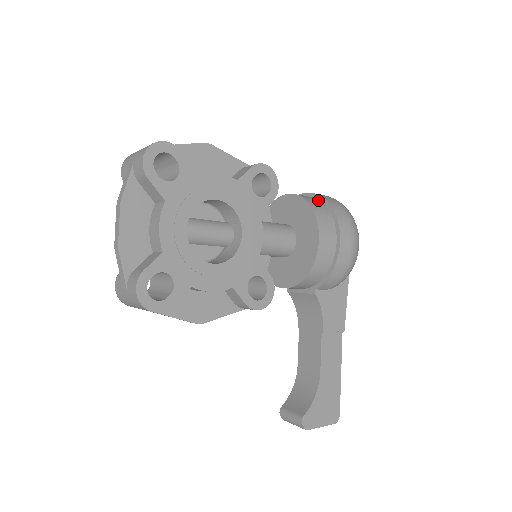
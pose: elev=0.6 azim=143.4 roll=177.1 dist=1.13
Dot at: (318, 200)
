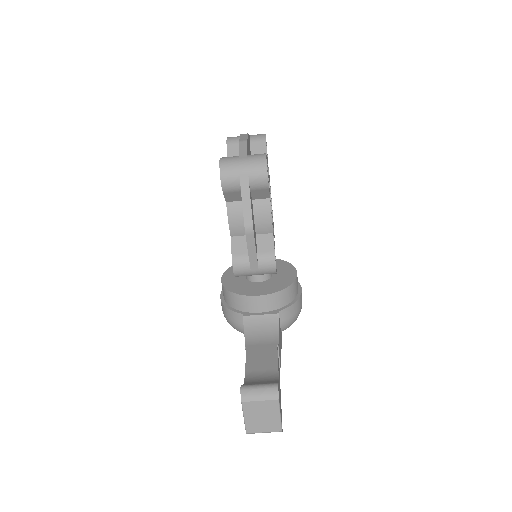
Dot at: occluded
